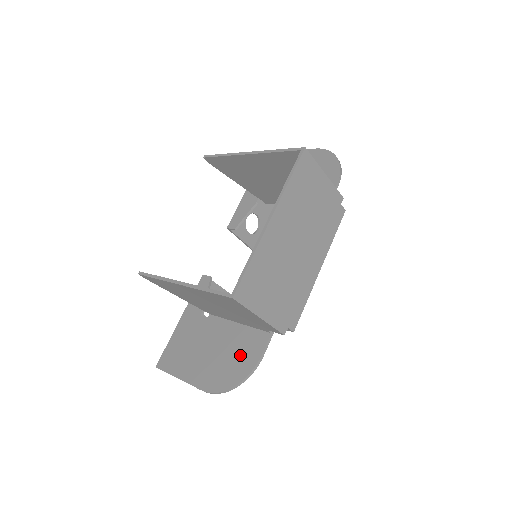
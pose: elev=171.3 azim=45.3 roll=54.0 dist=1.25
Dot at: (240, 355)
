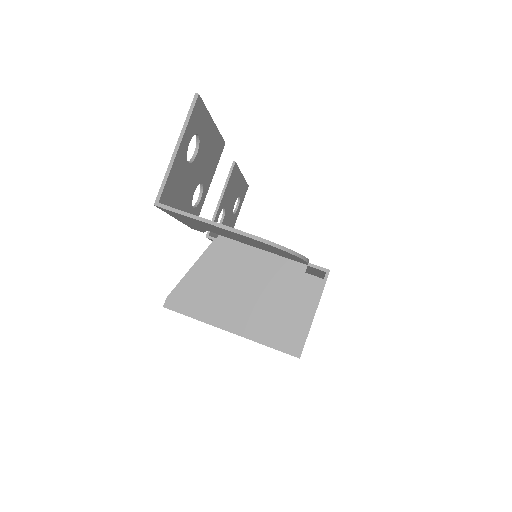
Dot at: occluded
